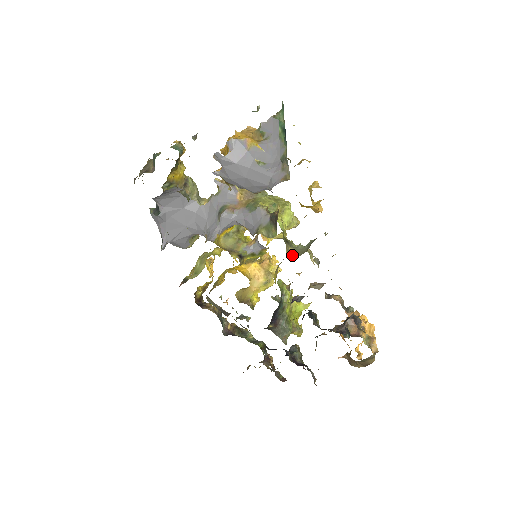
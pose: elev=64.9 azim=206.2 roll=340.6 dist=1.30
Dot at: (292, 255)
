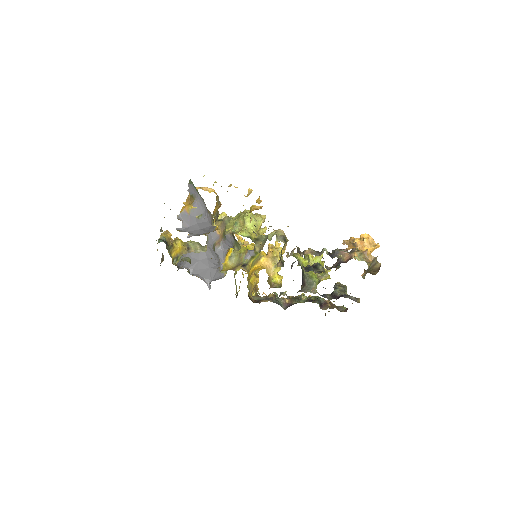
Dot at: (261, 248)
